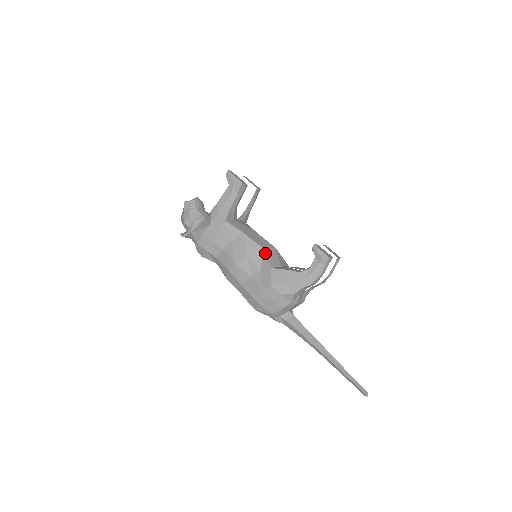
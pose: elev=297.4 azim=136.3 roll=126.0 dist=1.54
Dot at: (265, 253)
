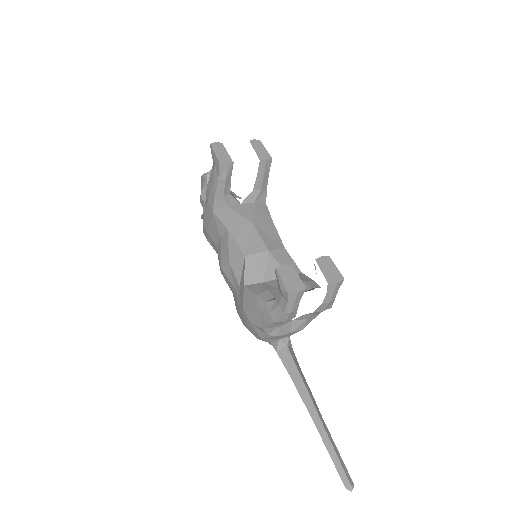
Dot at: (244, 262)
